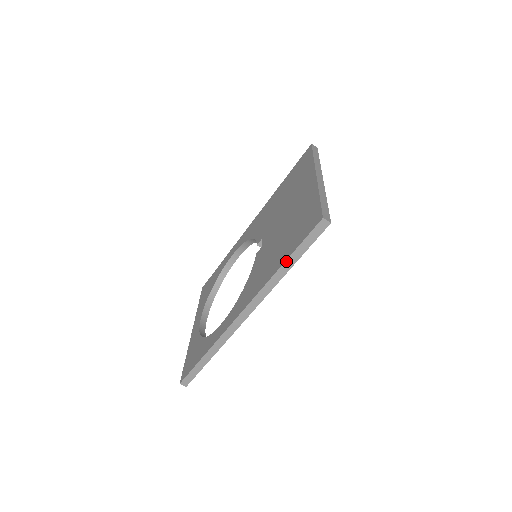
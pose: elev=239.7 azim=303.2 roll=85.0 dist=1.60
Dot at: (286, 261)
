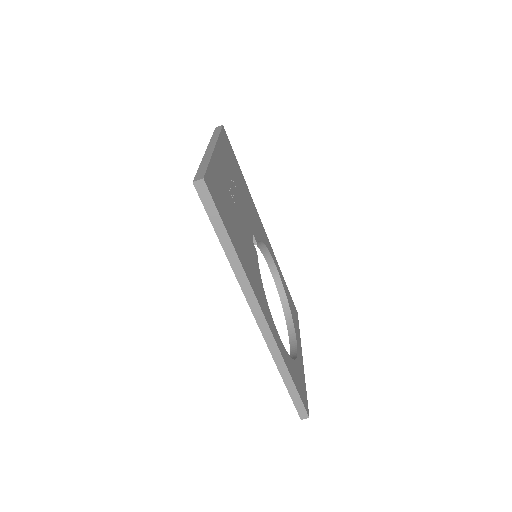
Dot at: (221, 244)
